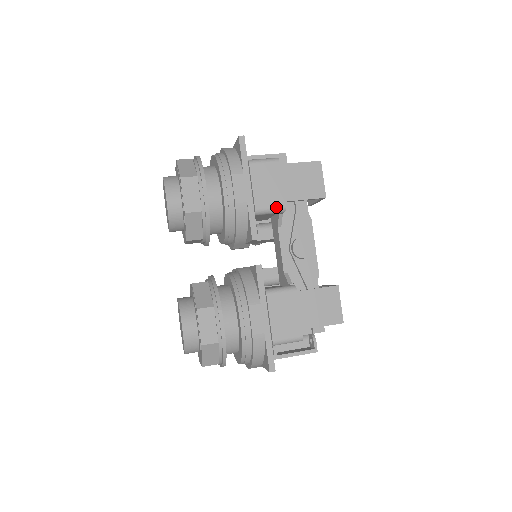
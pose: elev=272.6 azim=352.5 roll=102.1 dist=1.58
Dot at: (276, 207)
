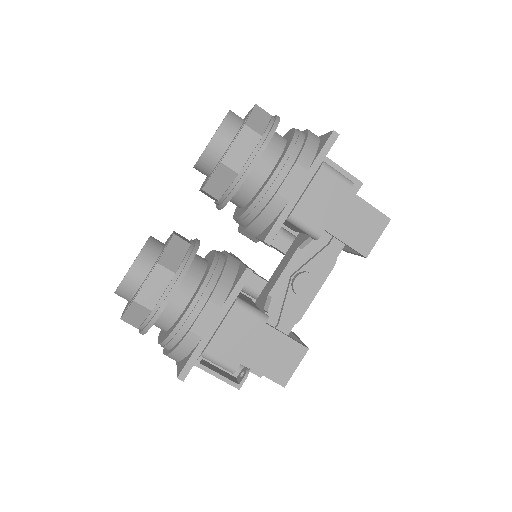
Dot at: (312, 228)
